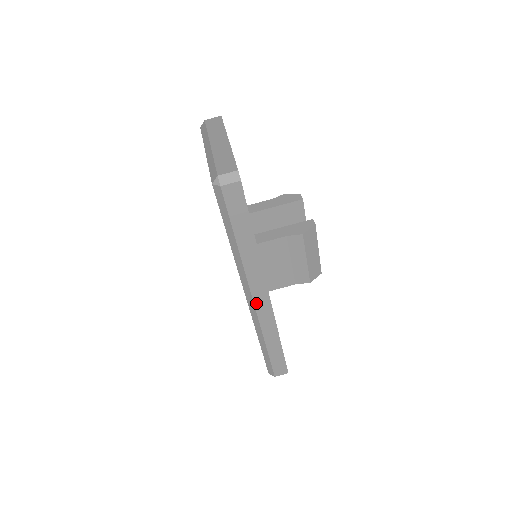
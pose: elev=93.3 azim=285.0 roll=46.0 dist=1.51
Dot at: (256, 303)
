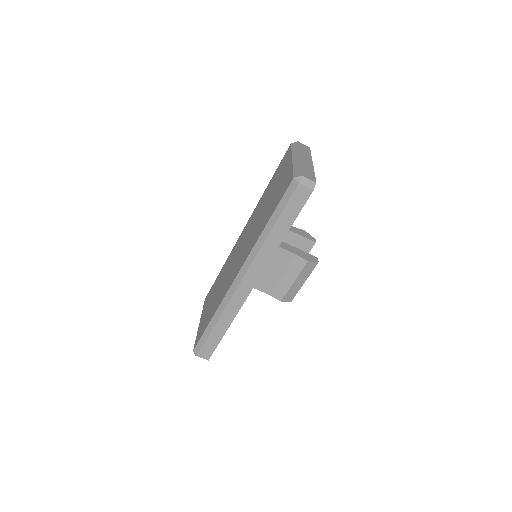
Dot at: (241, 284)
